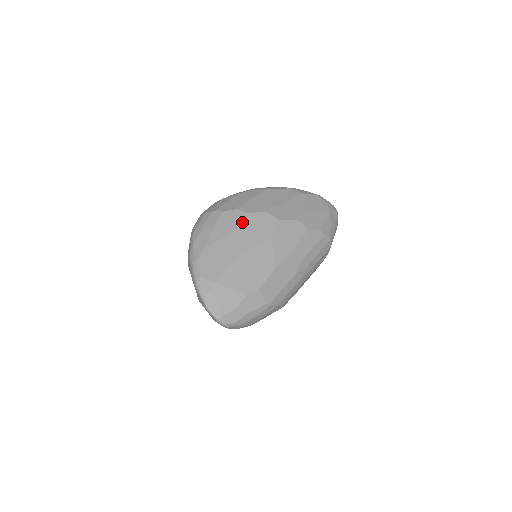
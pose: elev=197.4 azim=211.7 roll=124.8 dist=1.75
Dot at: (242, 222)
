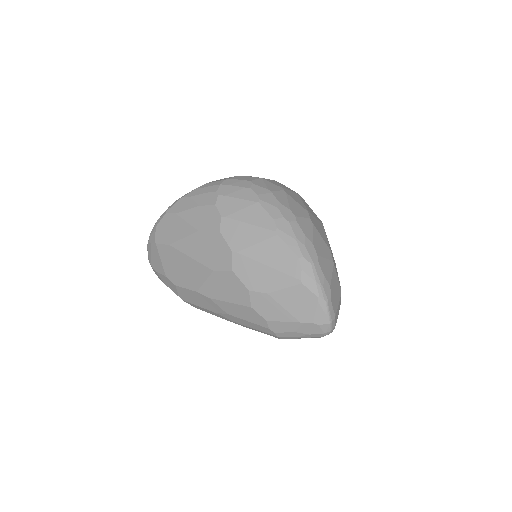
Dot at: (209, 233)
